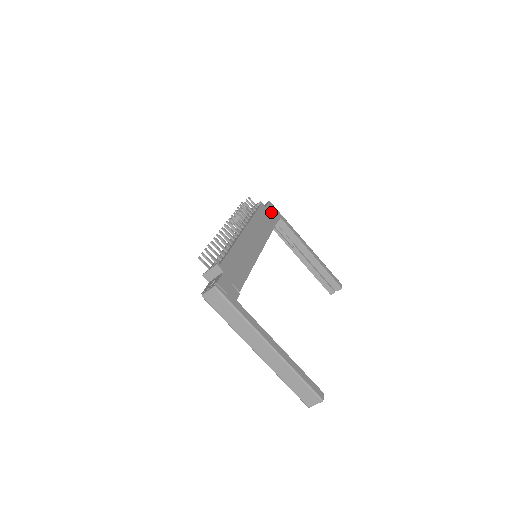
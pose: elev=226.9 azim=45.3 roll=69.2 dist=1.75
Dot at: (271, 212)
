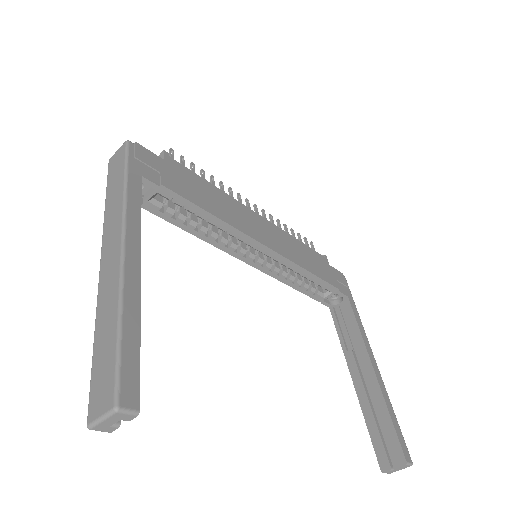
Dot at: (334, 276)
